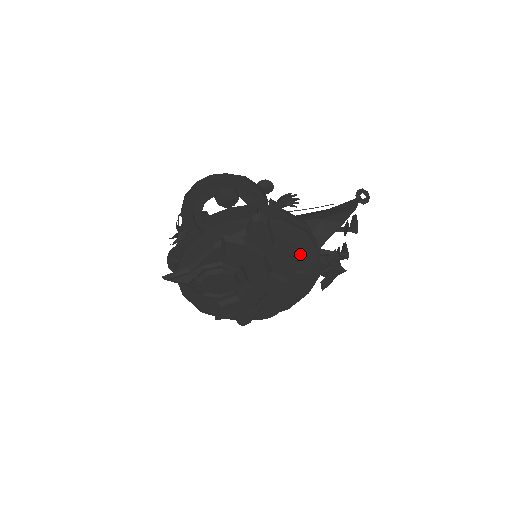
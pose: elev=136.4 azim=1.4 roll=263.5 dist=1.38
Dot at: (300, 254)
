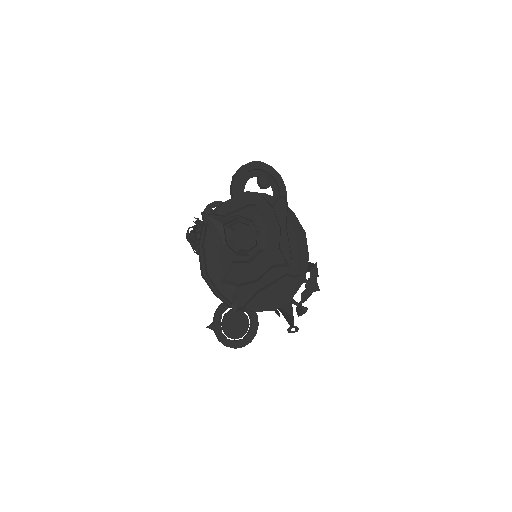
Dot at: (298, 248)
